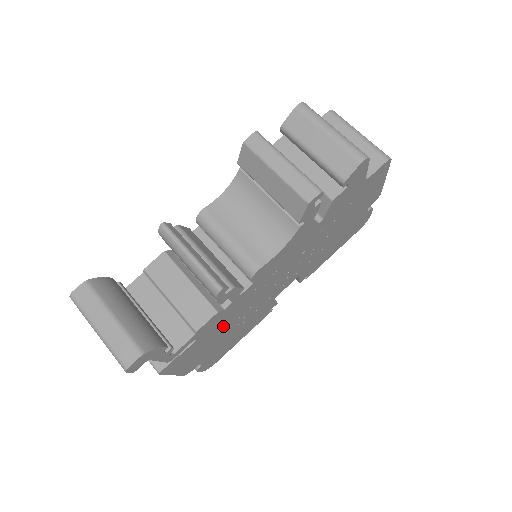
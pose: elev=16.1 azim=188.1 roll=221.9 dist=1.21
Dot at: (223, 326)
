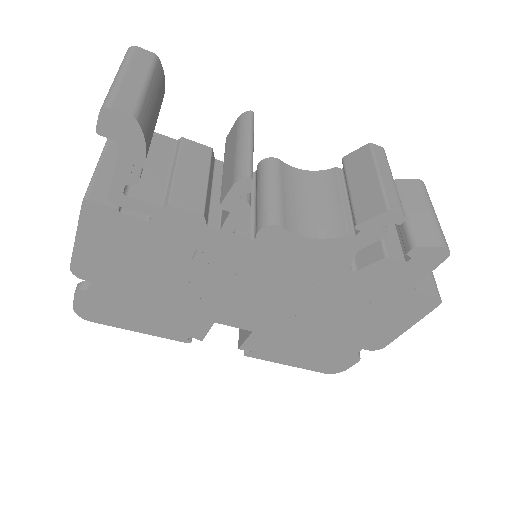
Dot at: (171, 258)
